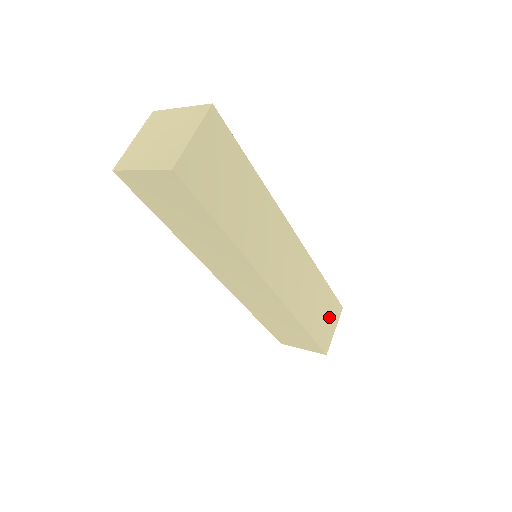
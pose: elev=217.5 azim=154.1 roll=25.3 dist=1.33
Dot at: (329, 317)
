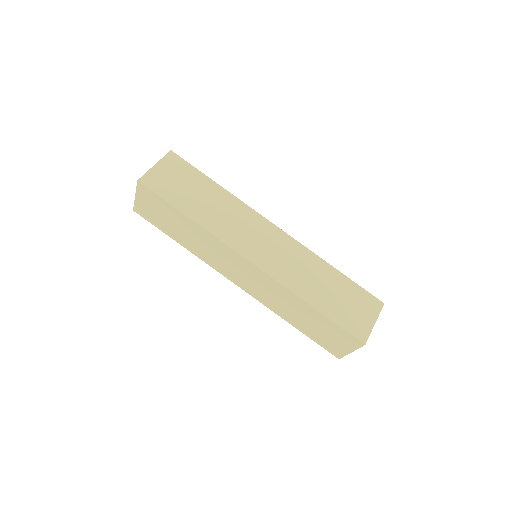
Dot at: occluded
